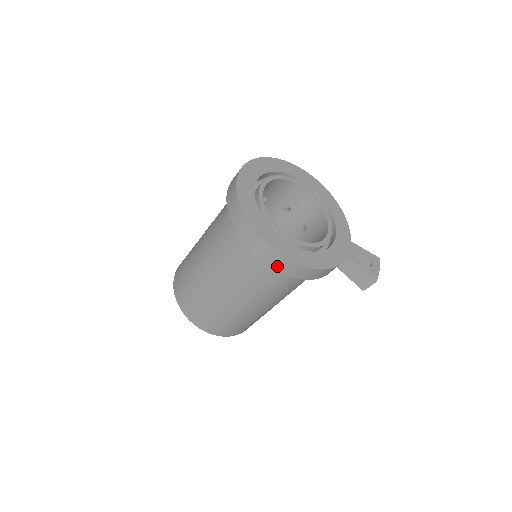
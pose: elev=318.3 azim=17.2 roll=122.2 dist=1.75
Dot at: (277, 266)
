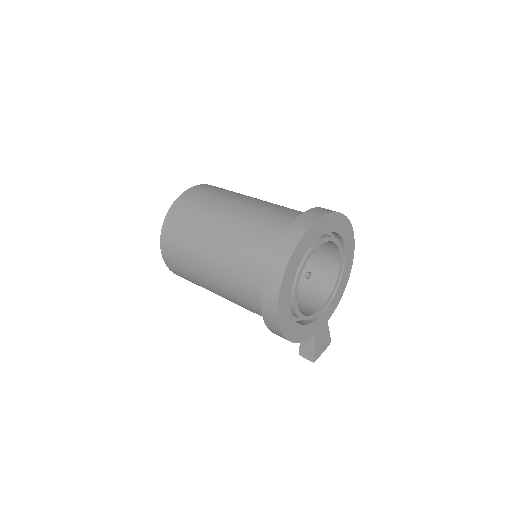
Dot at: (267, 319)
